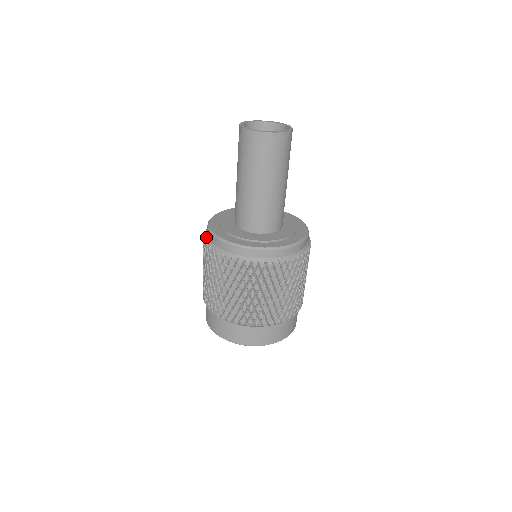
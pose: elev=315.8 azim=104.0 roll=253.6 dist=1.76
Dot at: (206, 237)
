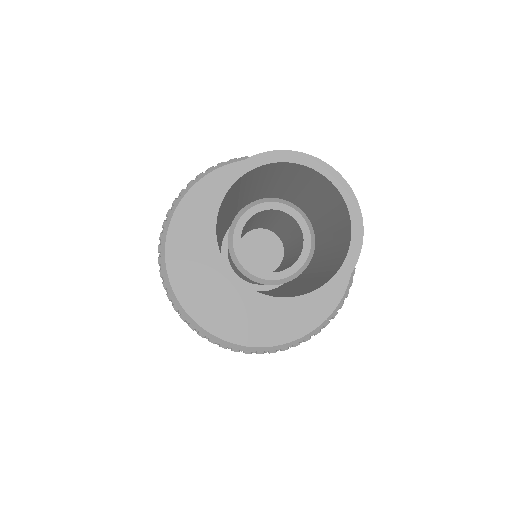
Dot at: (182, 314)
